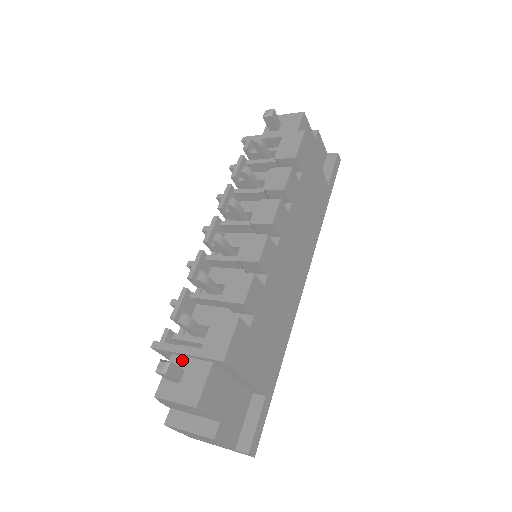
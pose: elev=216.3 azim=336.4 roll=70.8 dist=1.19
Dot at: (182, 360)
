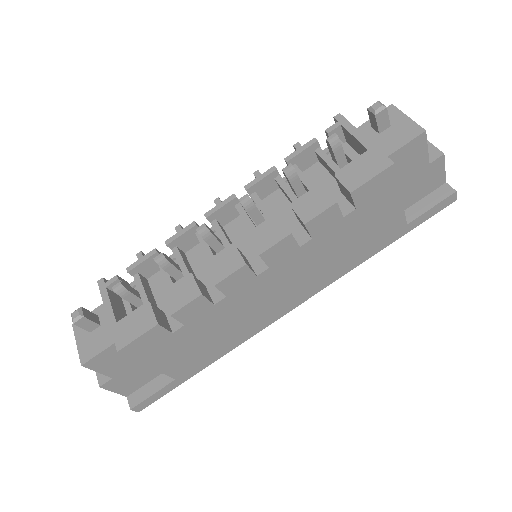
Dot at: occluded
